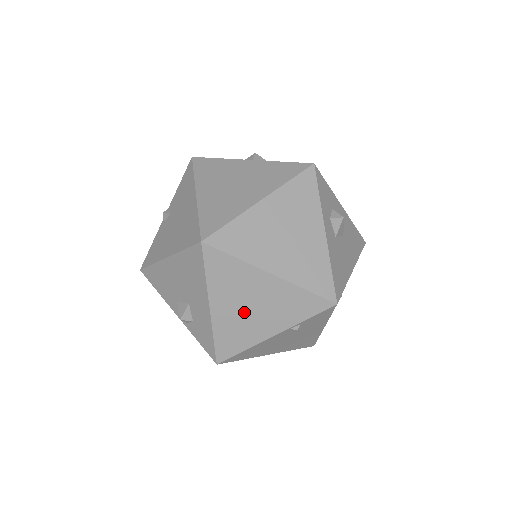
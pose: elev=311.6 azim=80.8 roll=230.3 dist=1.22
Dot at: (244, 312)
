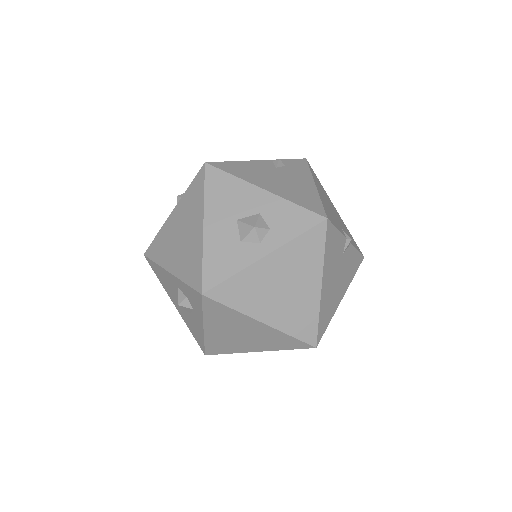
Dot at: occluded
